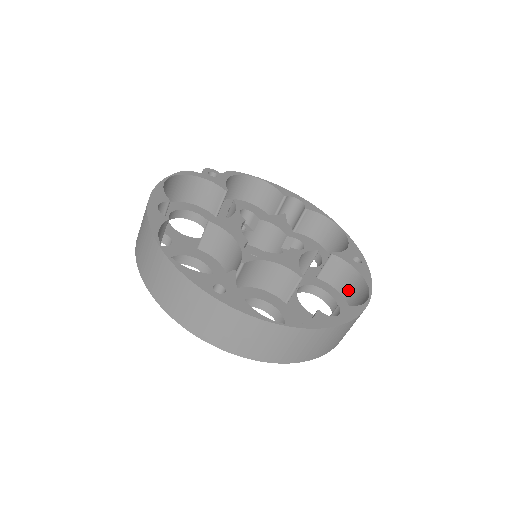
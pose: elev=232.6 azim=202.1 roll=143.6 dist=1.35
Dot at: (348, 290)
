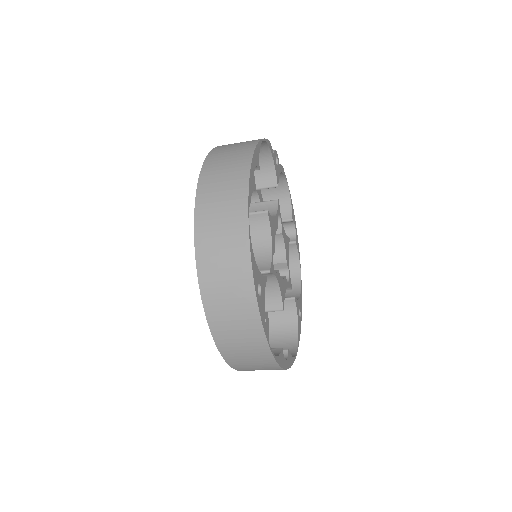
Dot at: (278, 328)
